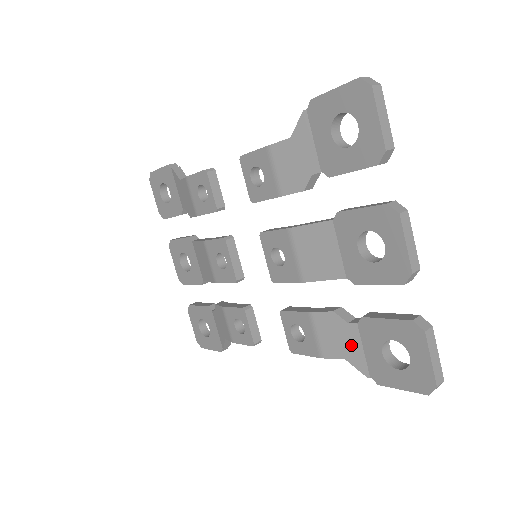
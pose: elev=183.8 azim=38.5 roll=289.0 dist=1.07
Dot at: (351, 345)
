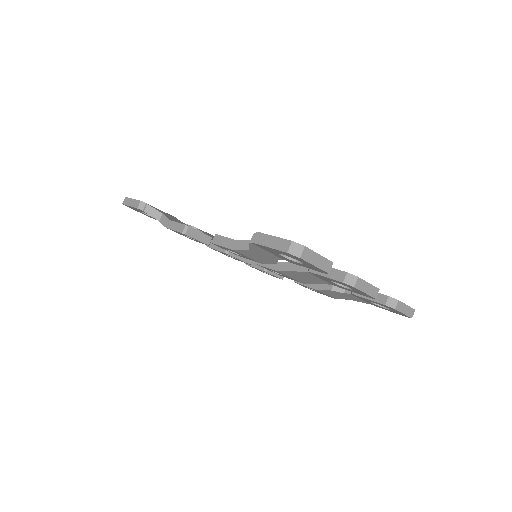
Dot at: (351, 298)
